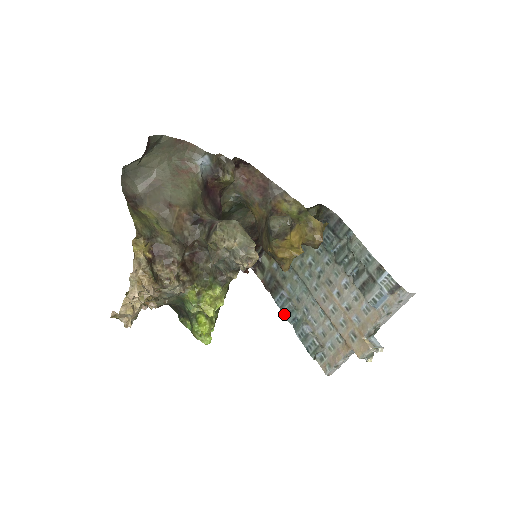
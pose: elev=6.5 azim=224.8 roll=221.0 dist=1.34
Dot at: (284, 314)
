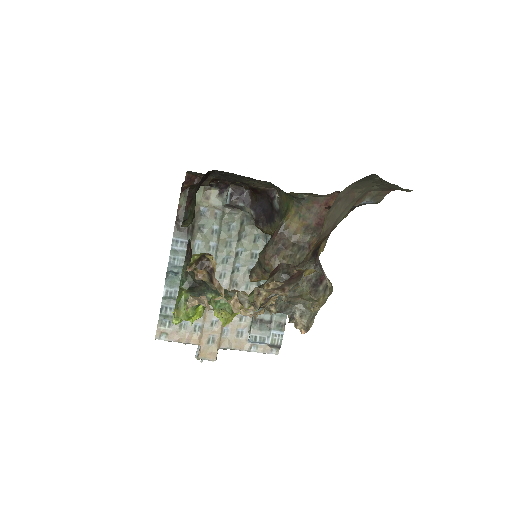
Dot at: (171, 259)
